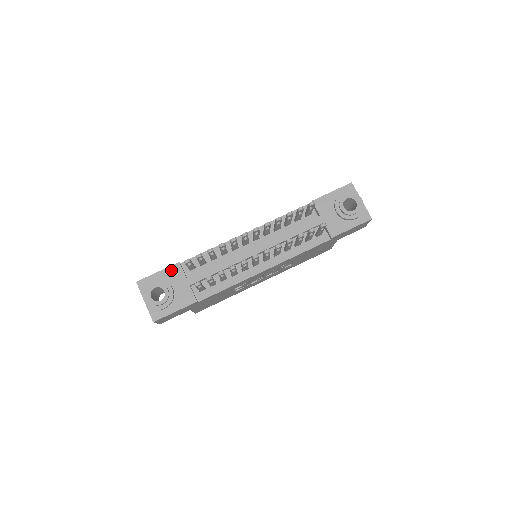
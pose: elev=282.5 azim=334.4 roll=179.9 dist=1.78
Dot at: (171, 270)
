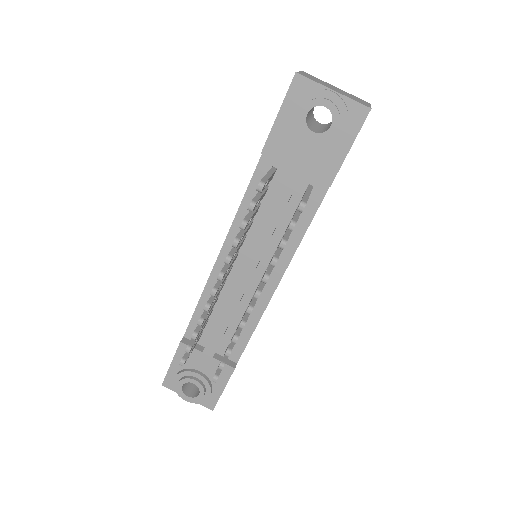
Dot at: (181, 355)
